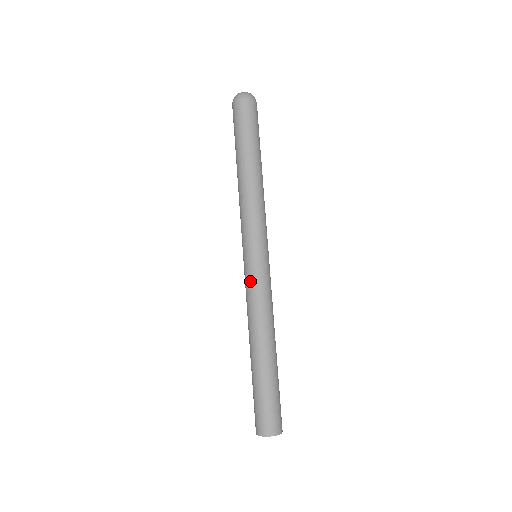
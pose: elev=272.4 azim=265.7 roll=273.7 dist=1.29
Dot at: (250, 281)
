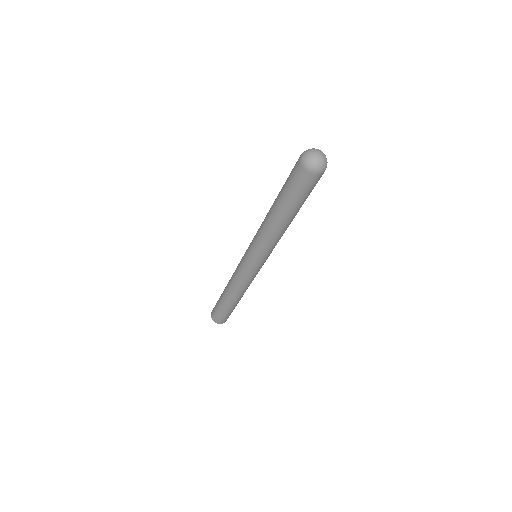
Dot at: (243, 273)
